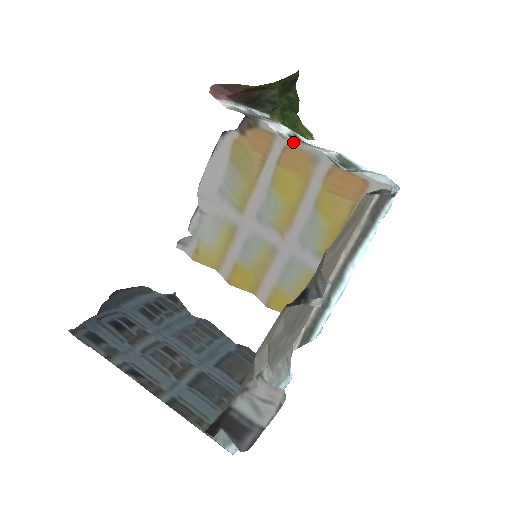
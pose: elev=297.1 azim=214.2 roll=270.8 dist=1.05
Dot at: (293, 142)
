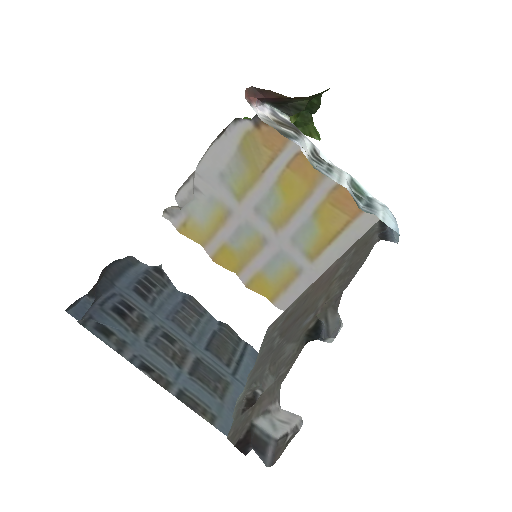
Dot at: occluded
